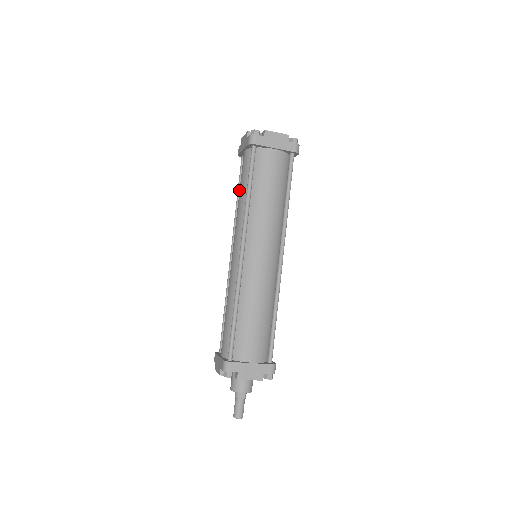
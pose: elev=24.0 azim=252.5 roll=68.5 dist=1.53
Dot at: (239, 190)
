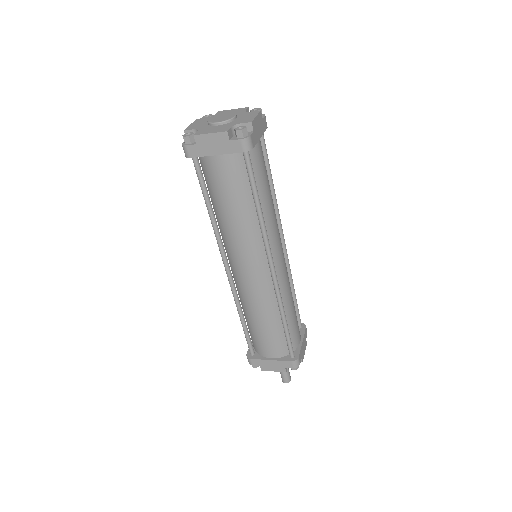
Dot at: occluded
